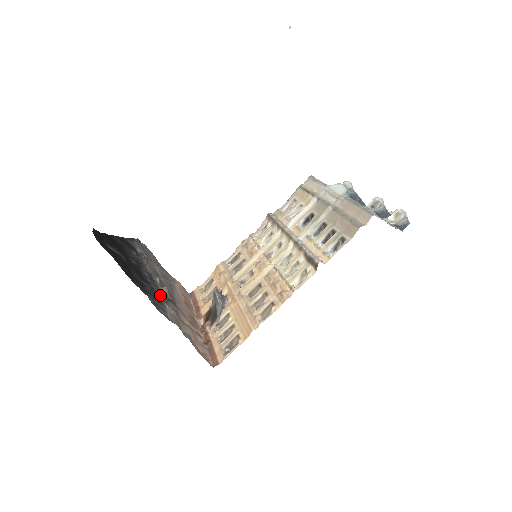
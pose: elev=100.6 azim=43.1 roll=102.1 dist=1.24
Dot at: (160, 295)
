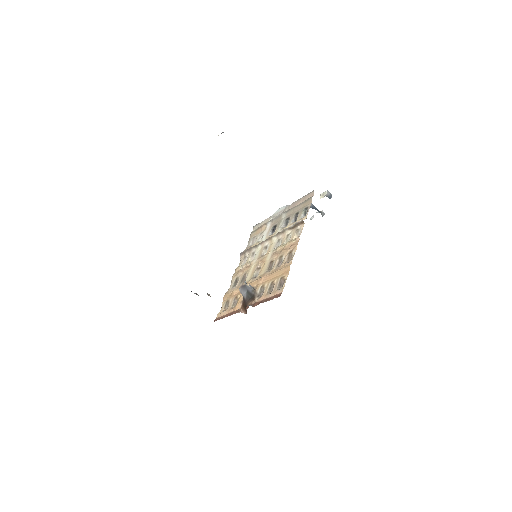
Dot at: occluded
